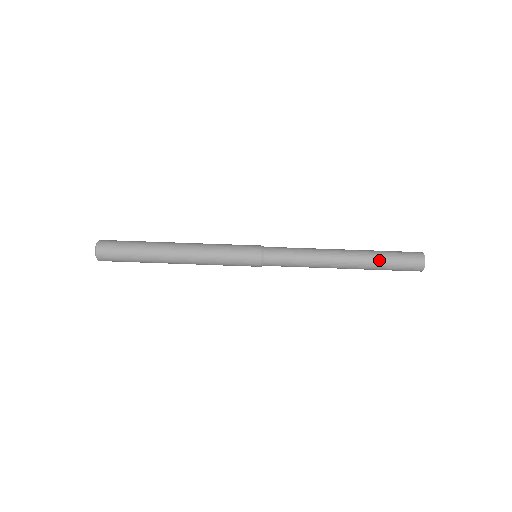
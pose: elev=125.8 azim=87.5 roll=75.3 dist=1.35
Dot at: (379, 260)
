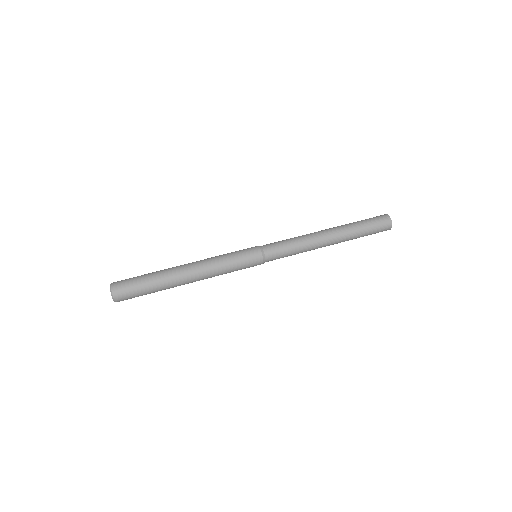
Dot at: (357, 233)
